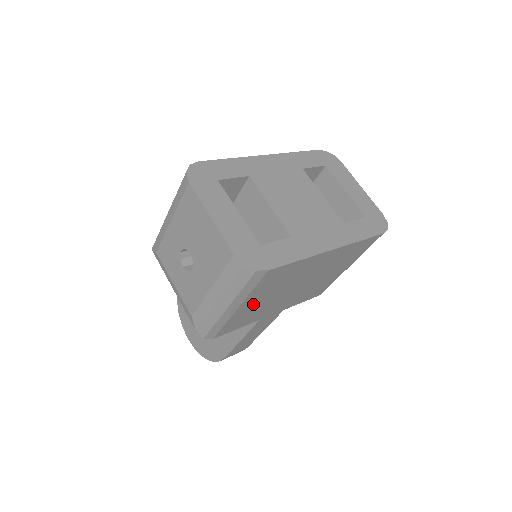
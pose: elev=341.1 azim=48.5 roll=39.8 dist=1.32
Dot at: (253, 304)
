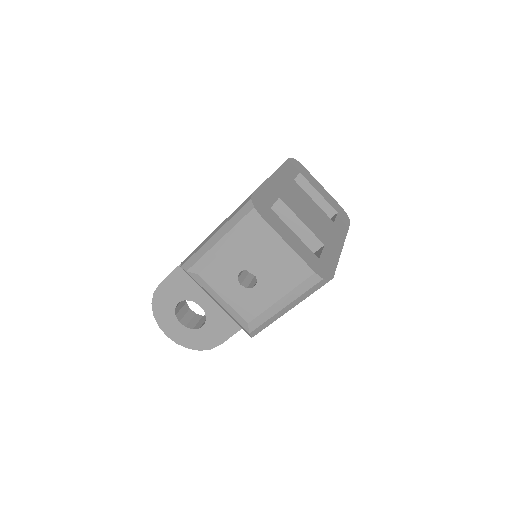
Dot at: occluded
